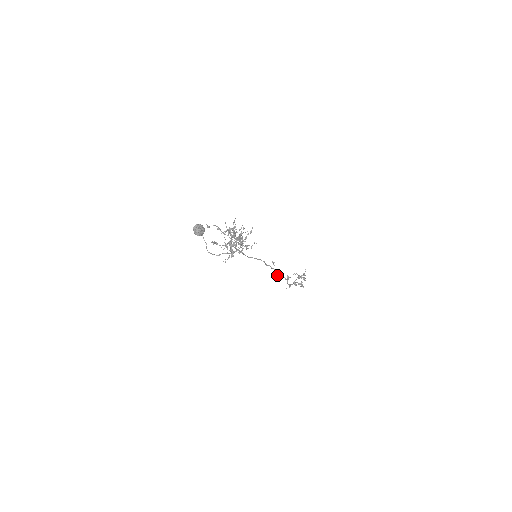
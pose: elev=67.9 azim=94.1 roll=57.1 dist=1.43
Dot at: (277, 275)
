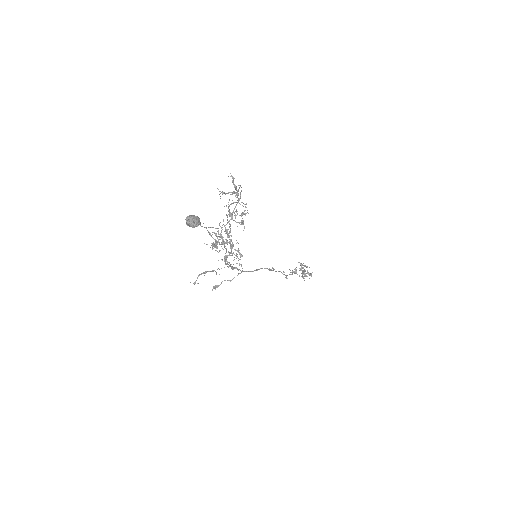
Dot at: (286, 275)
